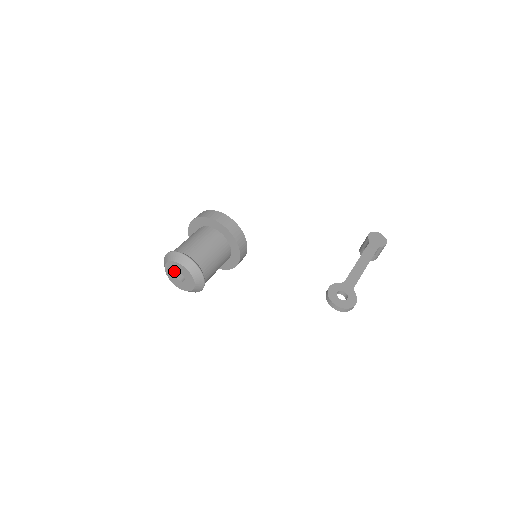
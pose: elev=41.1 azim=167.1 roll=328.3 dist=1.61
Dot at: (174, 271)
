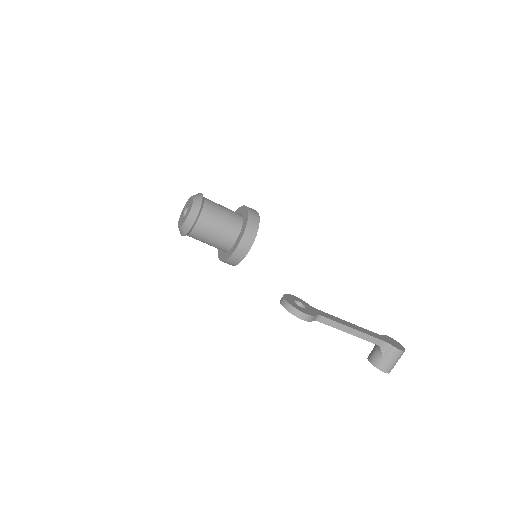
Dot at: (186, 208)
